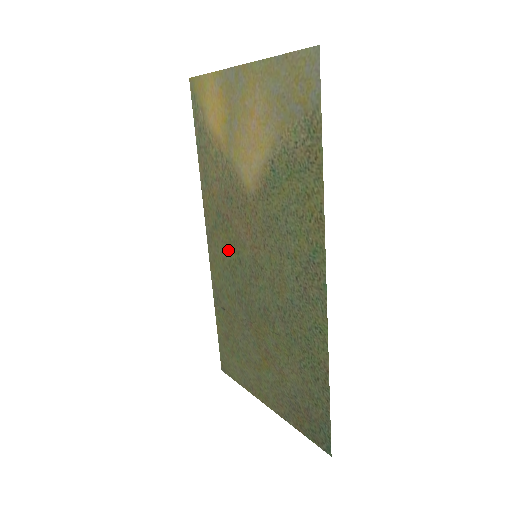
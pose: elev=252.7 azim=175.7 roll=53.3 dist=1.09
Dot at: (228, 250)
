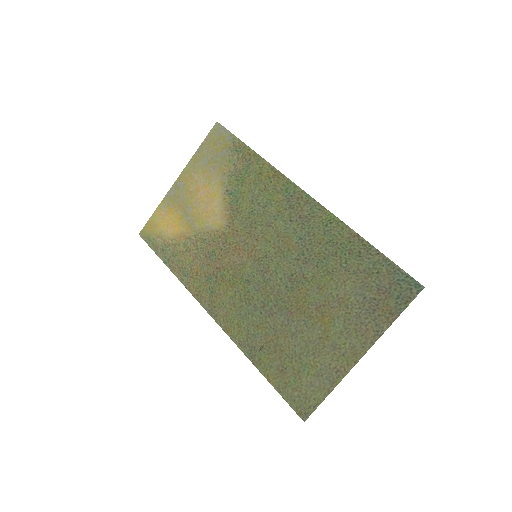
Dot at: (233, 290)
